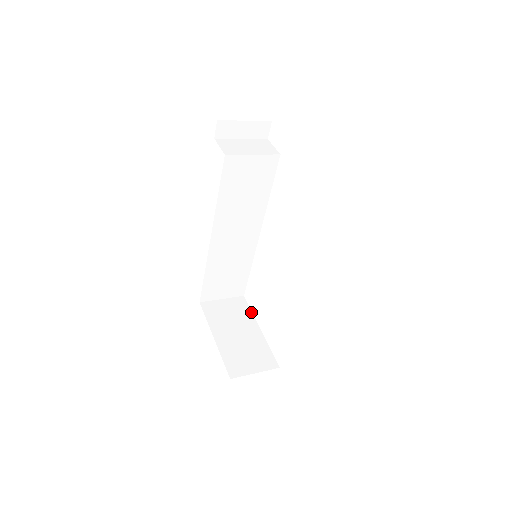
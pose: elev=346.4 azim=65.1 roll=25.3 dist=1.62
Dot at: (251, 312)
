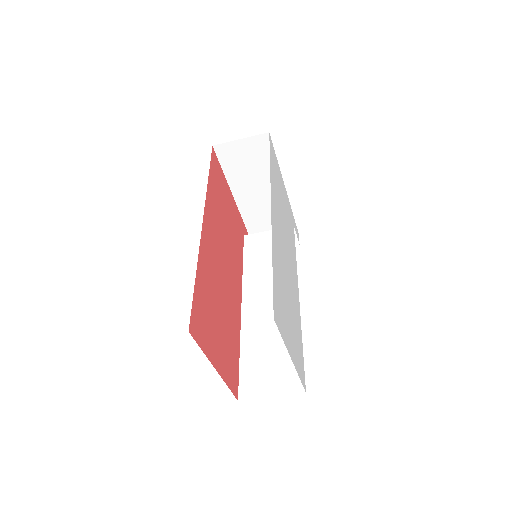
Dot at: occluded
